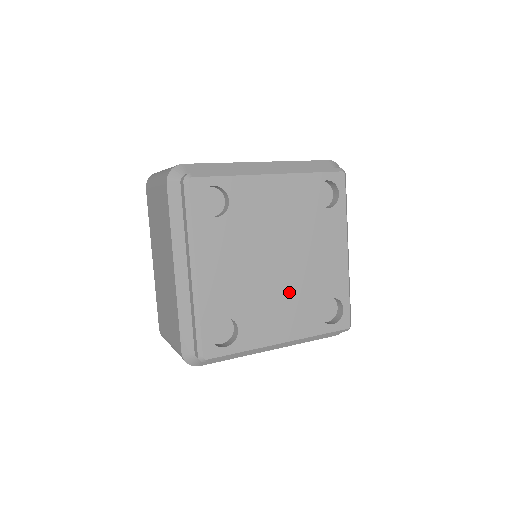
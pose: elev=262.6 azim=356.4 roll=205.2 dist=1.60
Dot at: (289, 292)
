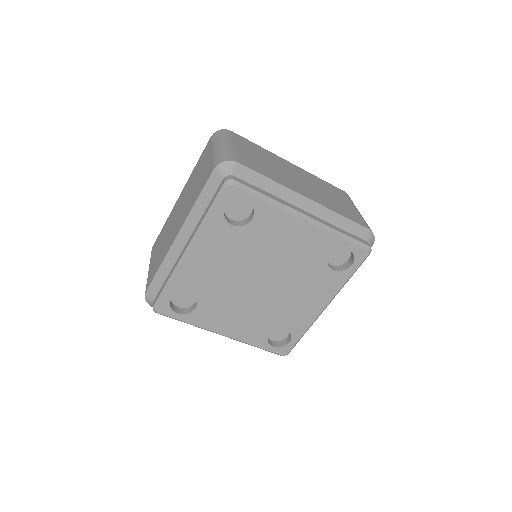
Dot at: (293, 286)
